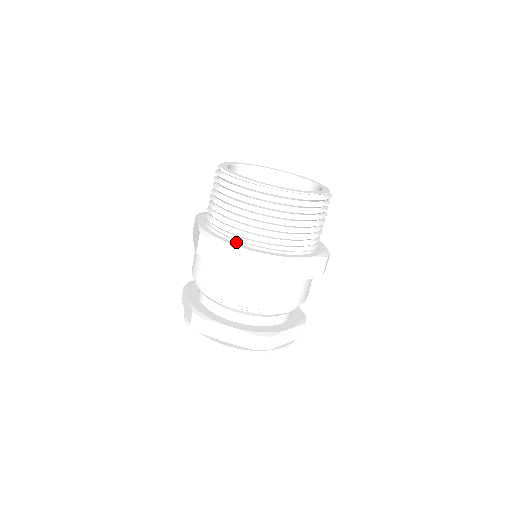
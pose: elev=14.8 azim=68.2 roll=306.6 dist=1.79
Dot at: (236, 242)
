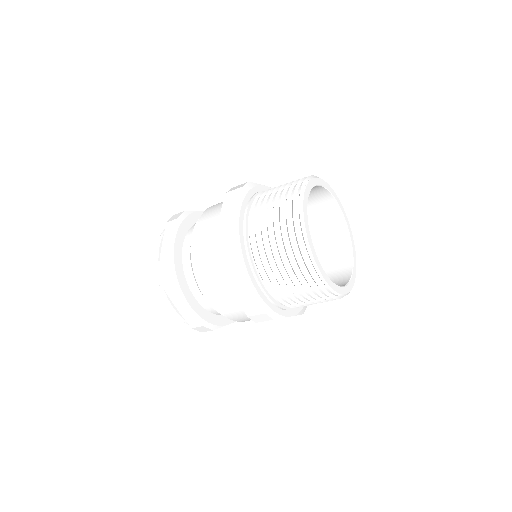
Dot at: (288, 310)
